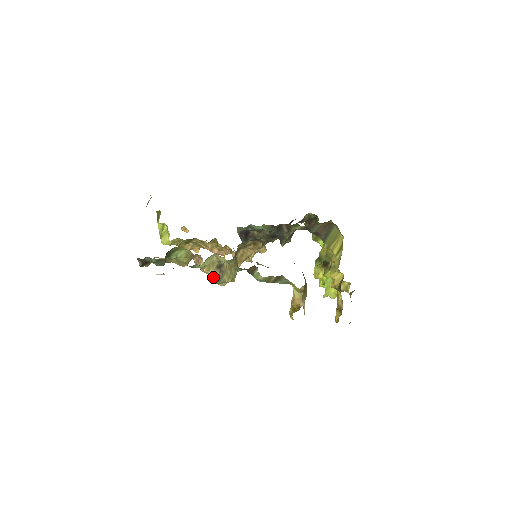
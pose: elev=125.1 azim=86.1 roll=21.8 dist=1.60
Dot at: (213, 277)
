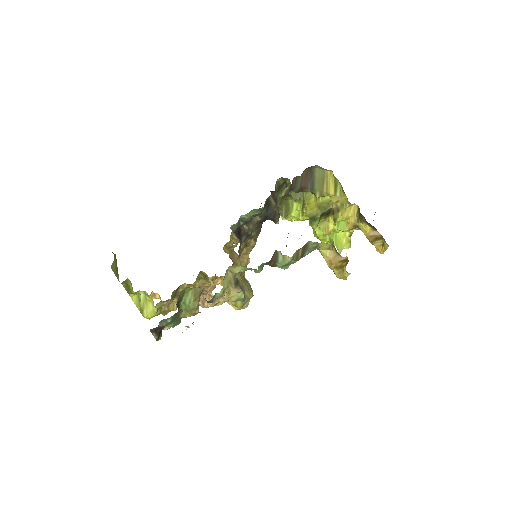
Dot at: (236, 300)
